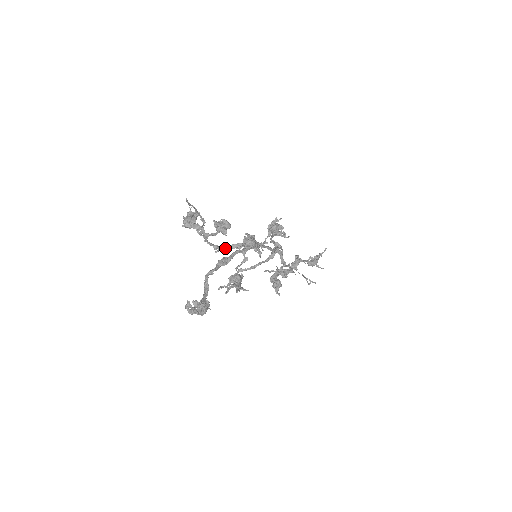
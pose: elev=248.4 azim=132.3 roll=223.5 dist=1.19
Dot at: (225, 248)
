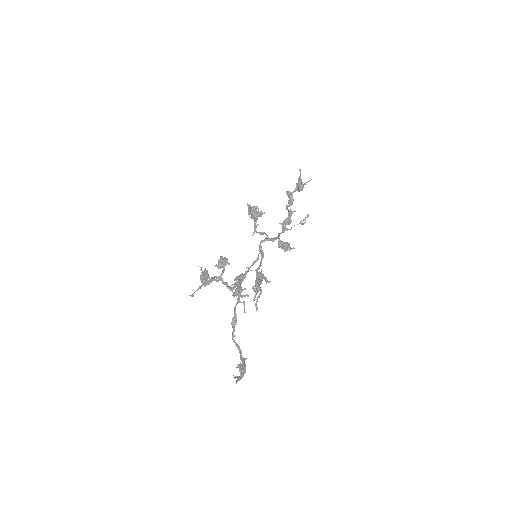
Dot at: occluded
